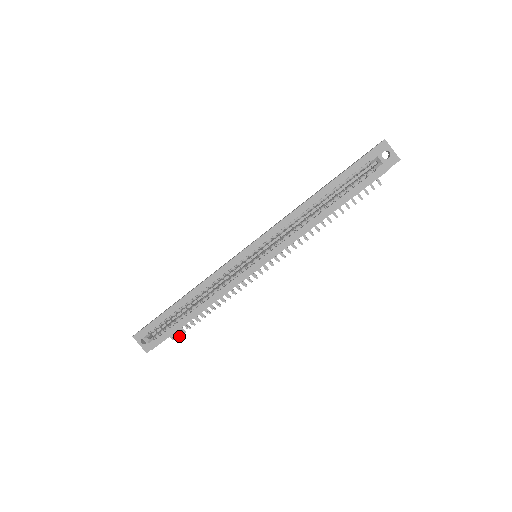
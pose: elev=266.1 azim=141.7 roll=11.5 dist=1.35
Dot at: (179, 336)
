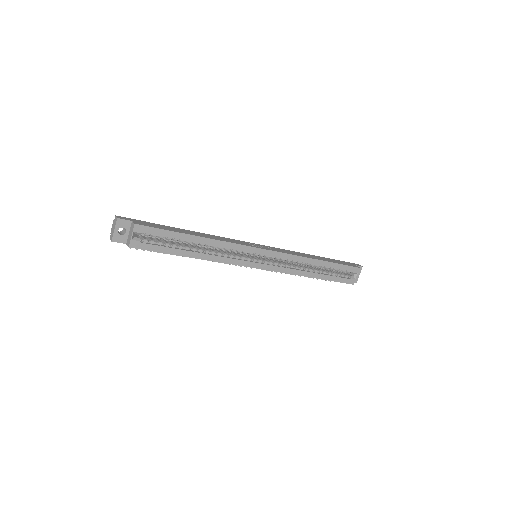
Dot at: occluded
